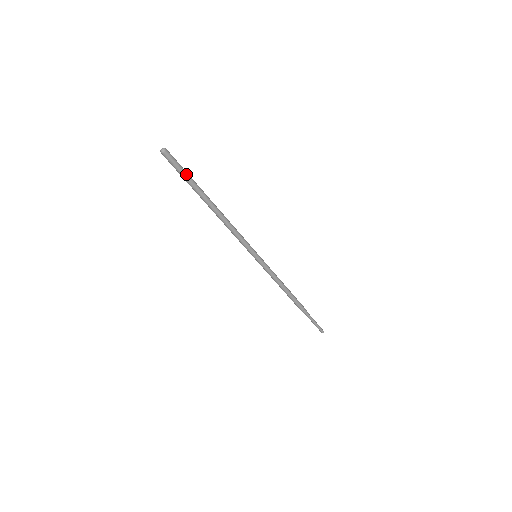
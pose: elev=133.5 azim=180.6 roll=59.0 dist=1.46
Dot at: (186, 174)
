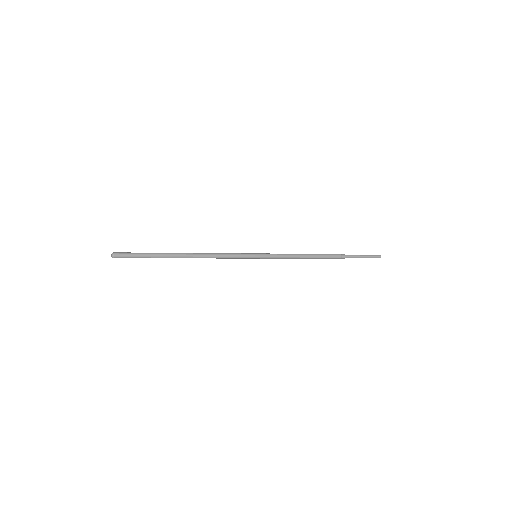
Dot at: (143, 254)
